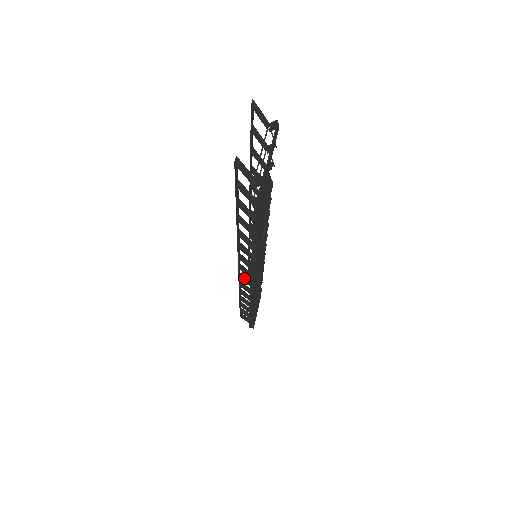
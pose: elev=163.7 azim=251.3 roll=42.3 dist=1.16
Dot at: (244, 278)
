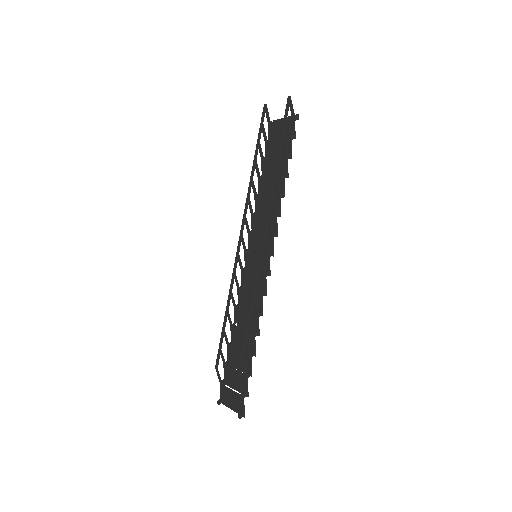
Dot at: (262, 263)
